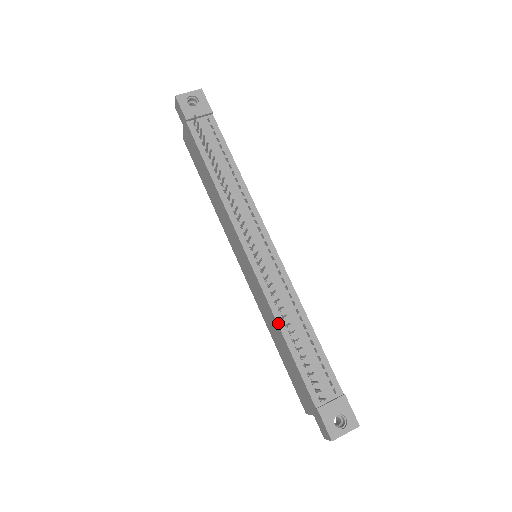
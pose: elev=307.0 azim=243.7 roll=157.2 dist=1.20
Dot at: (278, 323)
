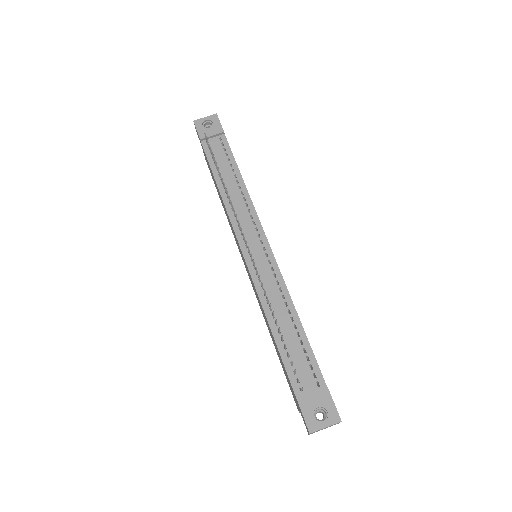
Dot at: (266, 315)
